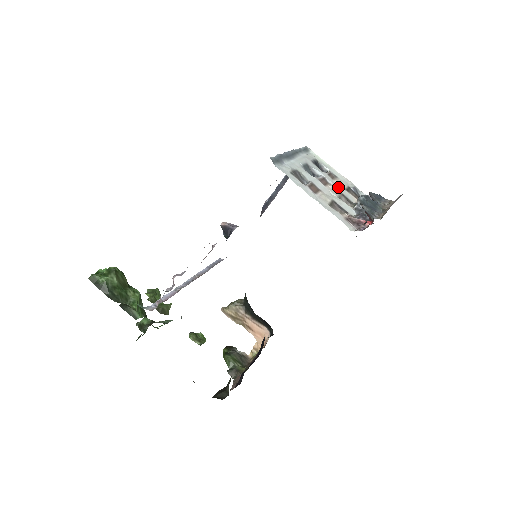
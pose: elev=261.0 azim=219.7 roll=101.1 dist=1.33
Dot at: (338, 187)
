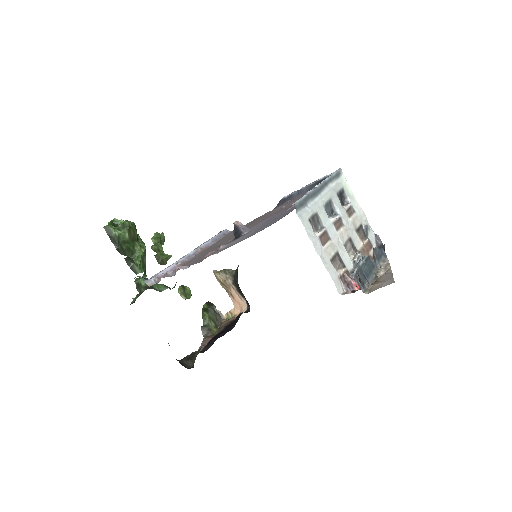
Dot at: (350, 228)
